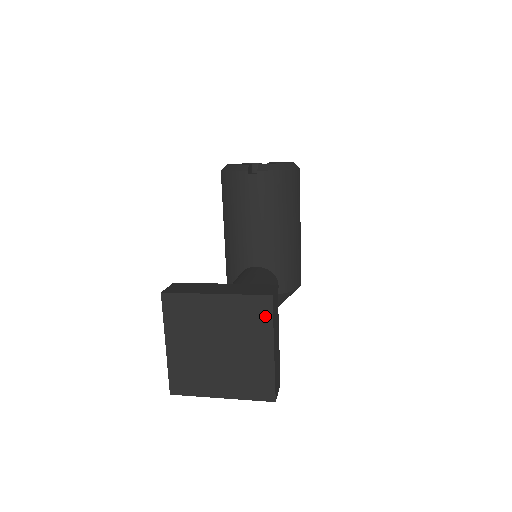
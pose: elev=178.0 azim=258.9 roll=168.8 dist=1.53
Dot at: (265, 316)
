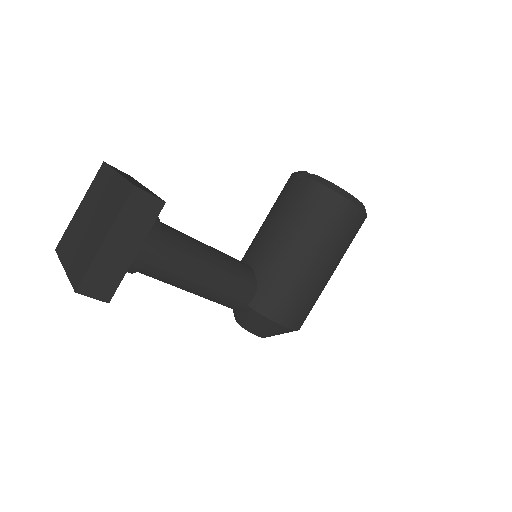
Dot at: (121, 204)
